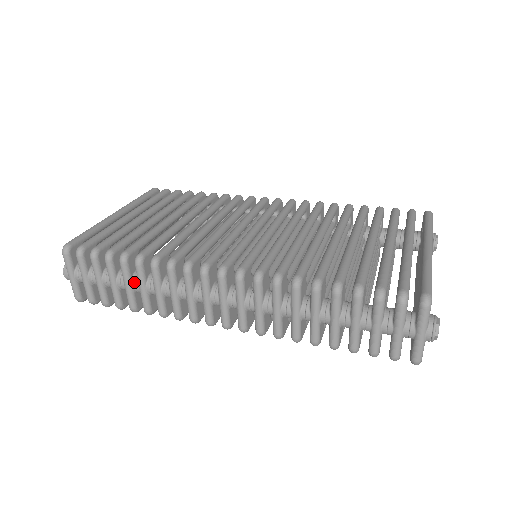
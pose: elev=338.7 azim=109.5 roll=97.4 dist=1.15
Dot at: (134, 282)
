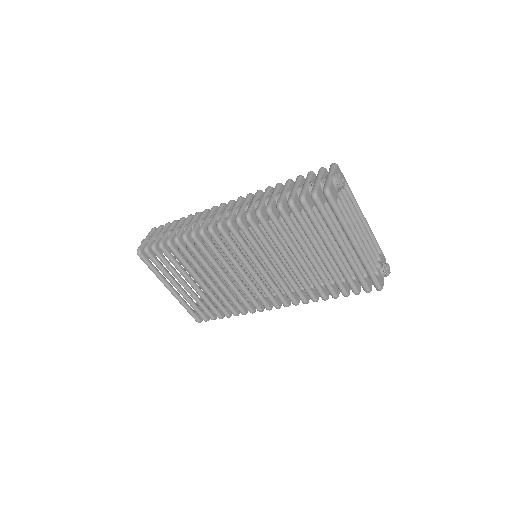
Dot at: (180, 226)
